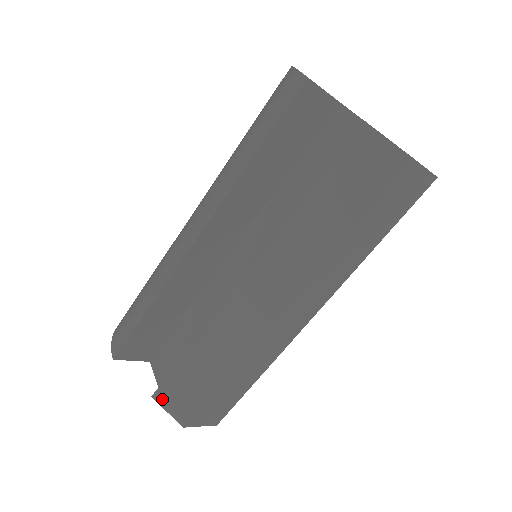
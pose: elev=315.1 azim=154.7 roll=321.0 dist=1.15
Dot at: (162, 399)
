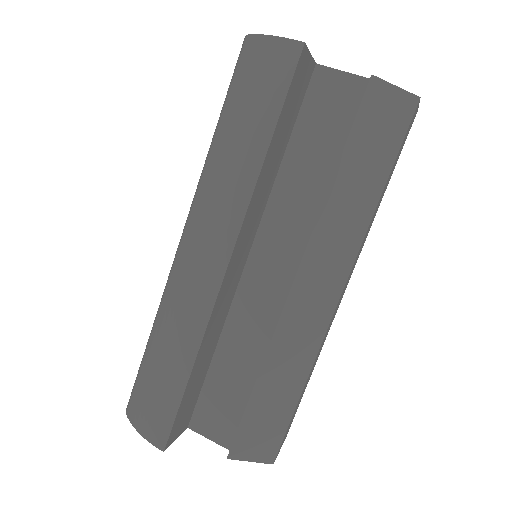
Dot at: (240, 453)
